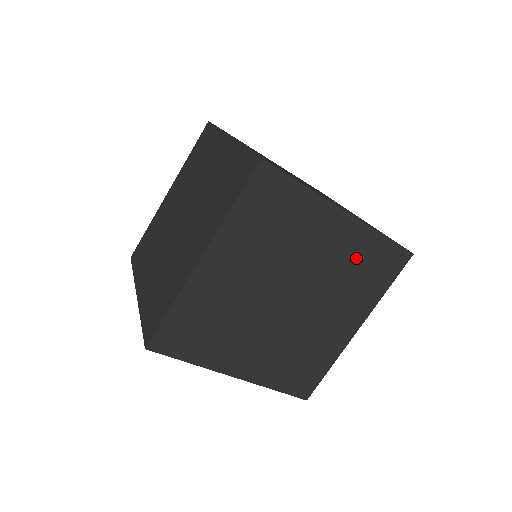
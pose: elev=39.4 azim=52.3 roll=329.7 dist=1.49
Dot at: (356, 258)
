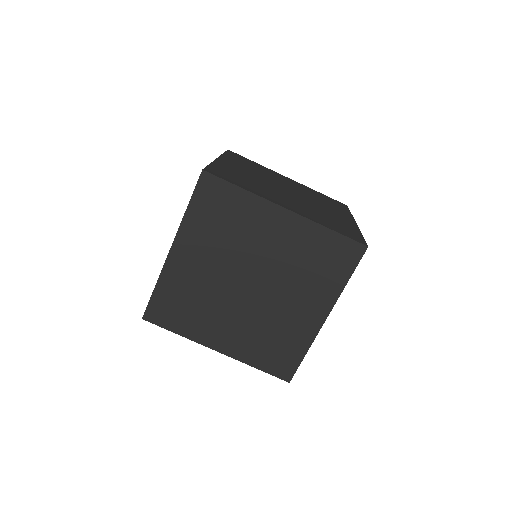
Dot at: occluded
